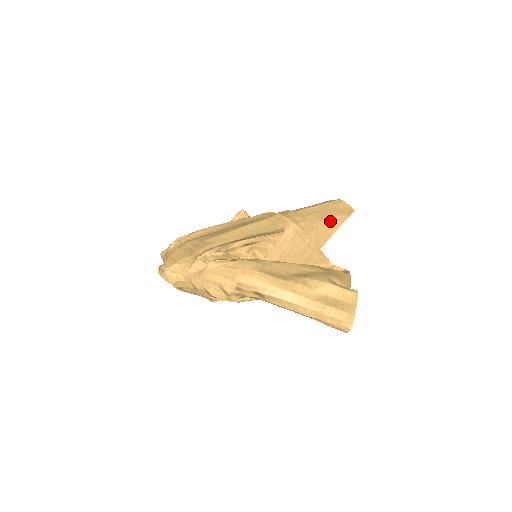
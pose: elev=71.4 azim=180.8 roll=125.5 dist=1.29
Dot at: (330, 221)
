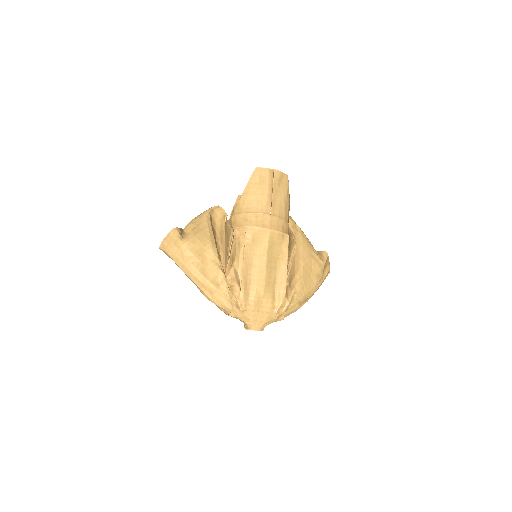
Dot at: (287, 203)
